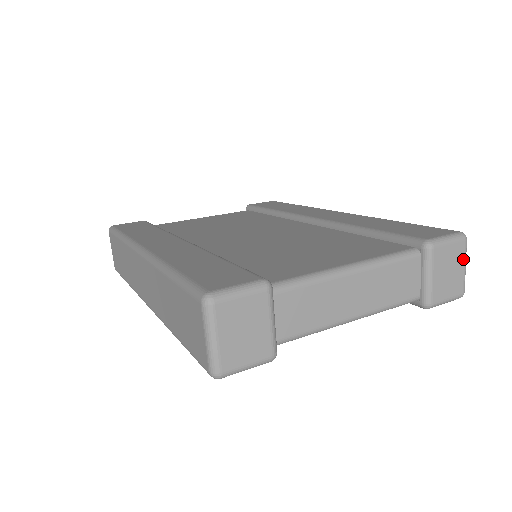
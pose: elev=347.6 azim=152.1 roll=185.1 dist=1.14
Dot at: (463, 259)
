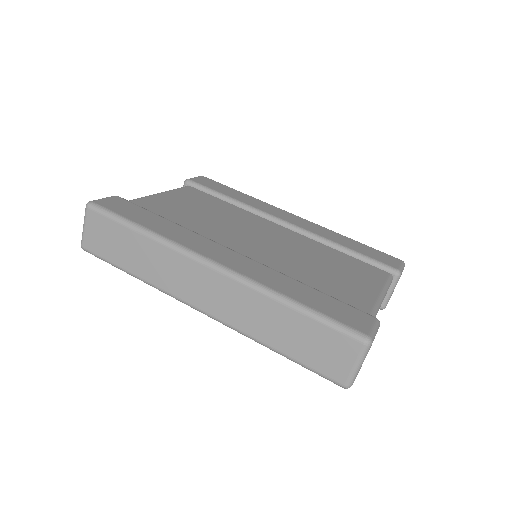
Dot at: occluded
